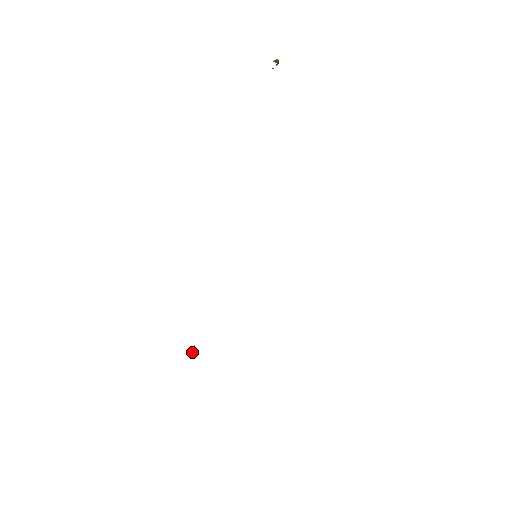
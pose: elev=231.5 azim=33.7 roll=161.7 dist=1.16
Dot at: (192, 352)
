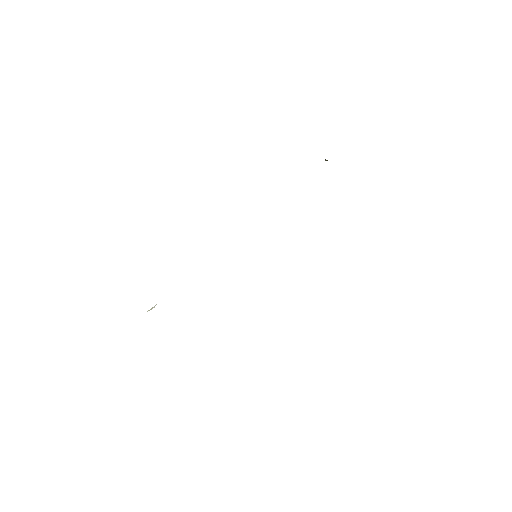
Dot at: (149, 310)
